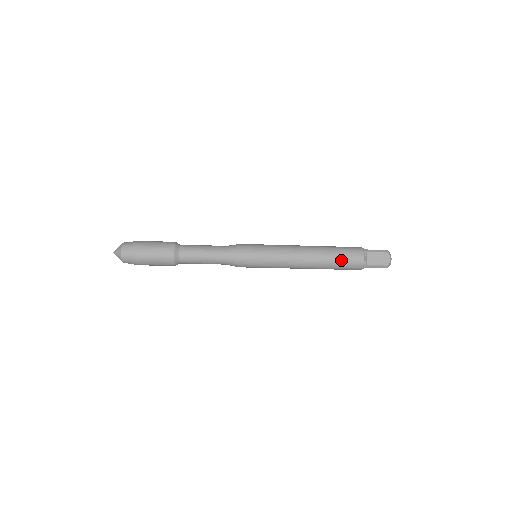
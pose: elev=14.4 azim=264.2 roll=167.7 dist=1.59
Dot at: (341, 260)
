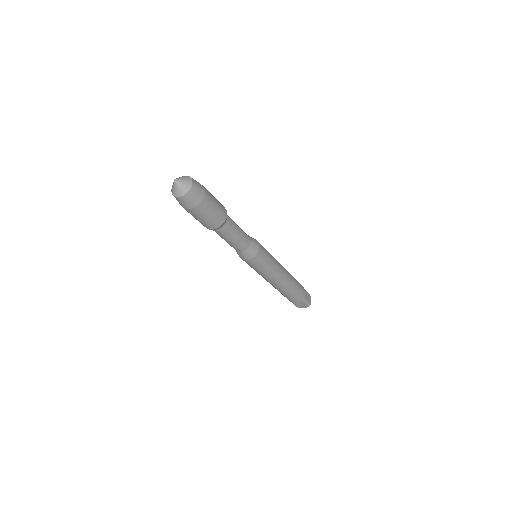
Dot at: (297, 286)
